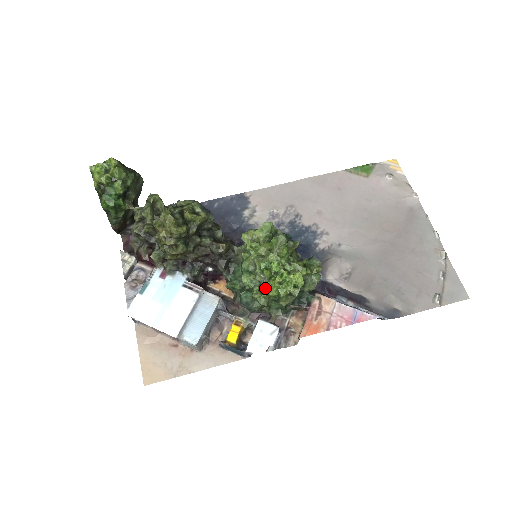
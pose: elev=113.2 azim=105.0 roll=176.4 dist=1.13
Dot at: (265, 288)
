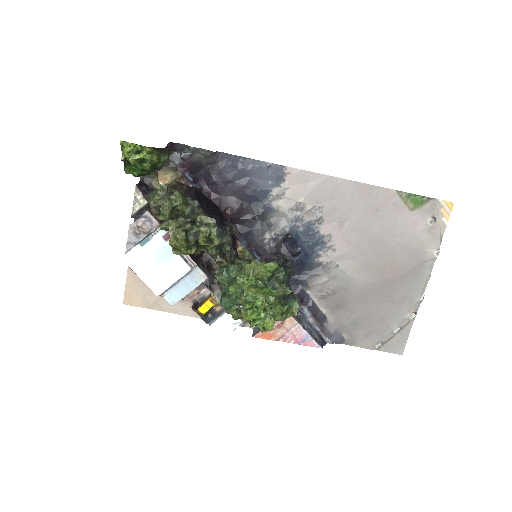
Dot at: (241, 314)
